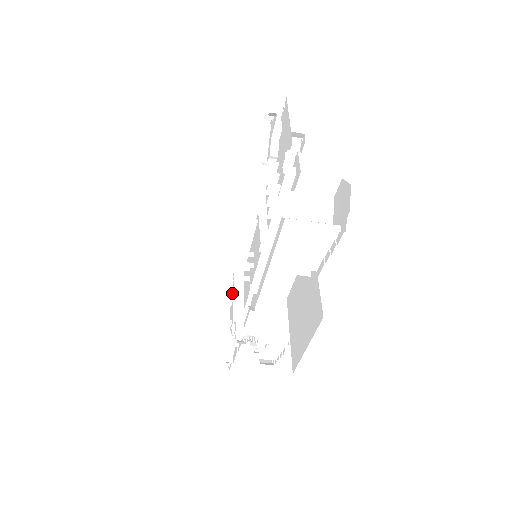
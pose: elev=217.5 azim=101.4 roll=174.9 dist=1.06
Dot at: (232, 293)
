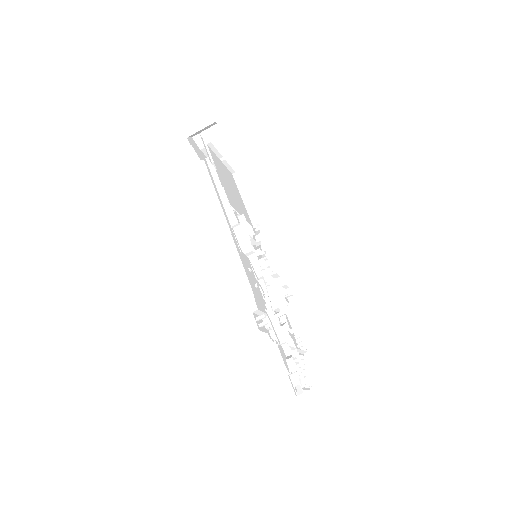
Dot at: occluded
